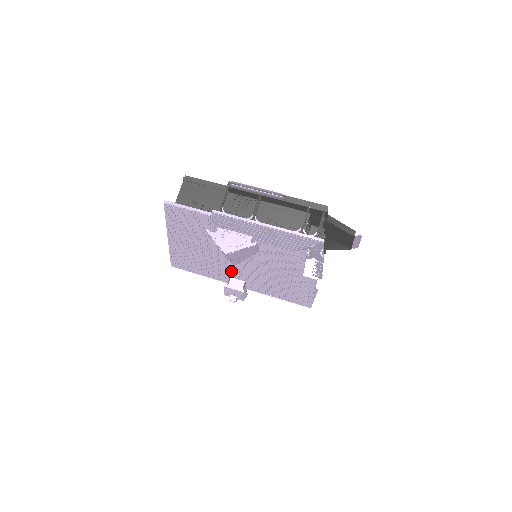
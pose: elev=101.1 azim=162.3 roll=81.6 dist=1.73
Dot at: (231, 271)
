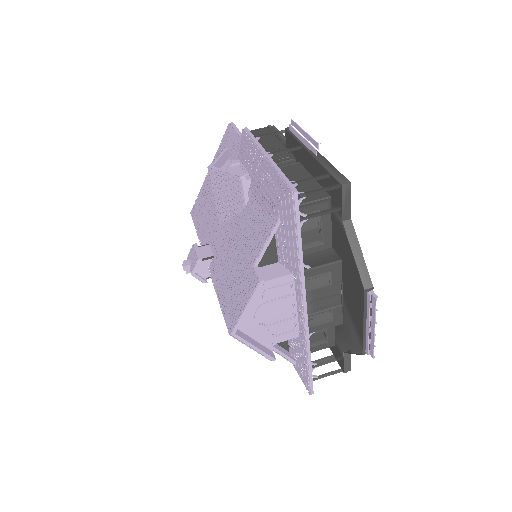
Dot at: (214, 234)
